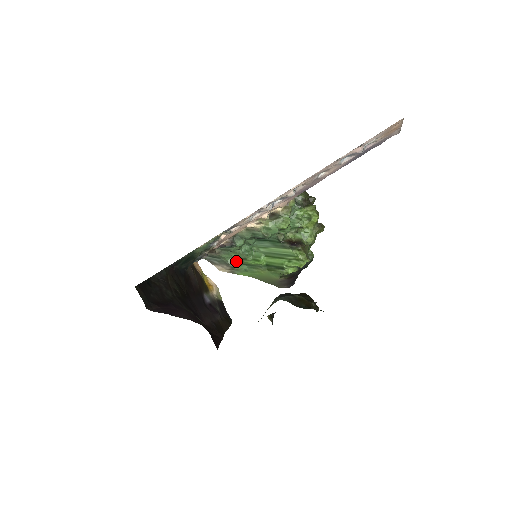
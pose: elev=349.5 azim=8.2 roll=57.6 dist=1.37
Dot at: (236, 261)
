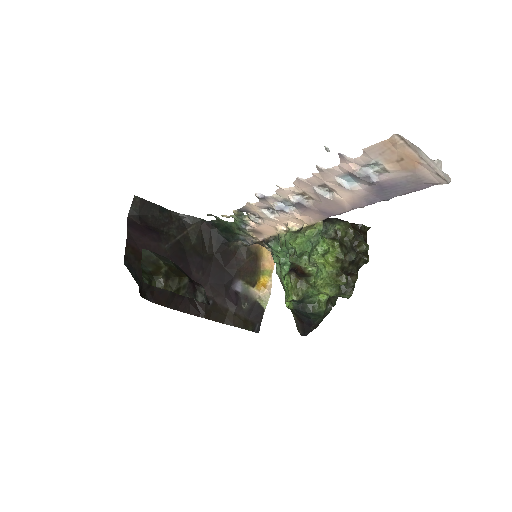
Dot at: occluded
